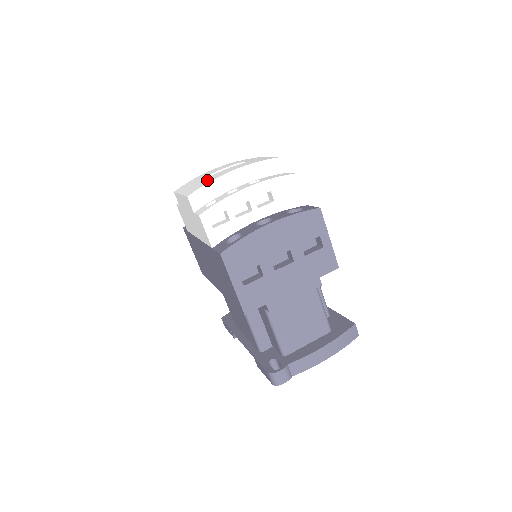
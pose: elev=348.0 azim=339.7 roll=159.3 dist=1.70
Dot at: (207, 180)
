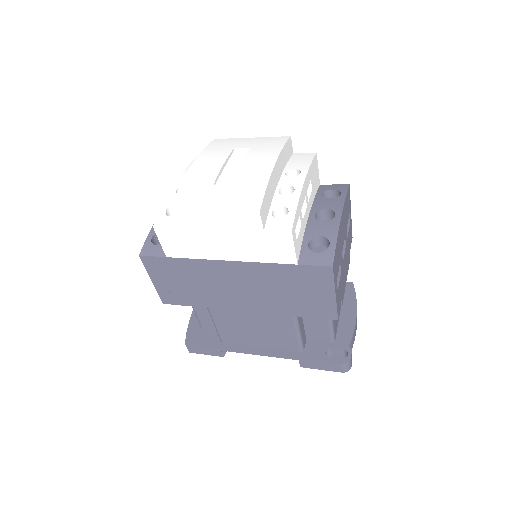
Dot at: (250, 184)
